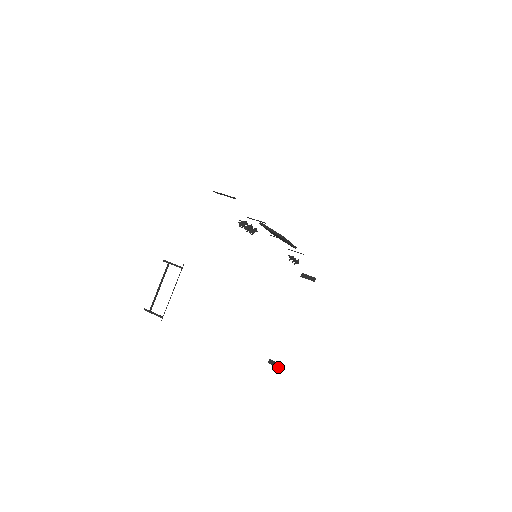
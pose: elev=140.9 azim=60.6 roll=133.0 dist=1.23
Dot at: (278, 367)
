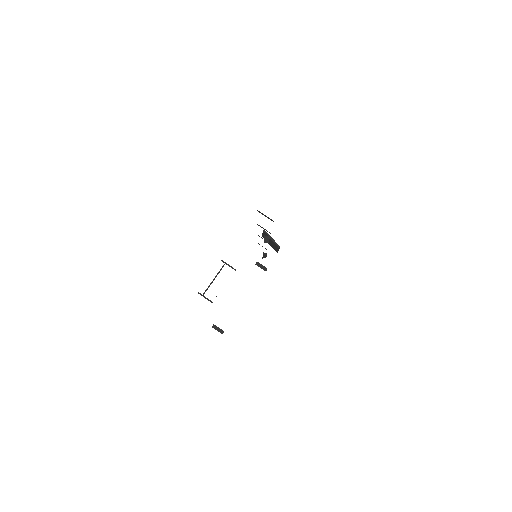
Dot at: (220, 332)
